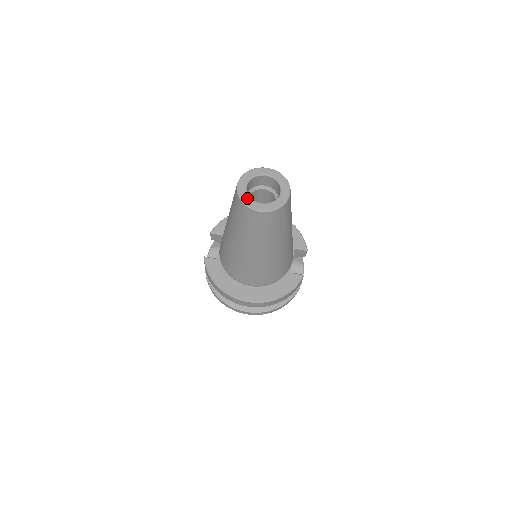
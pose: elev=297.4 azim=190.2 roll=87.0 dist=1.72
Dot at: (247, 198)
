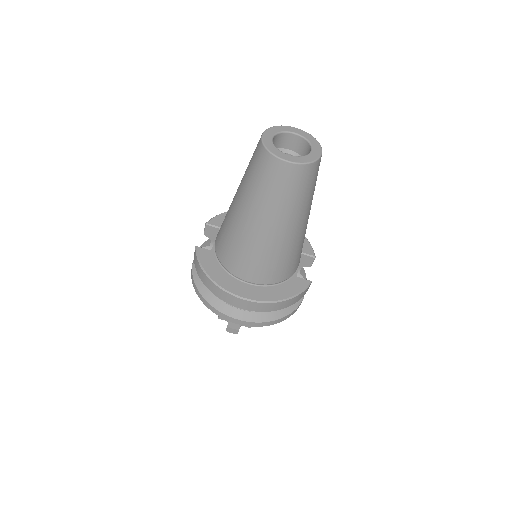
Dot at: (273, 147)
